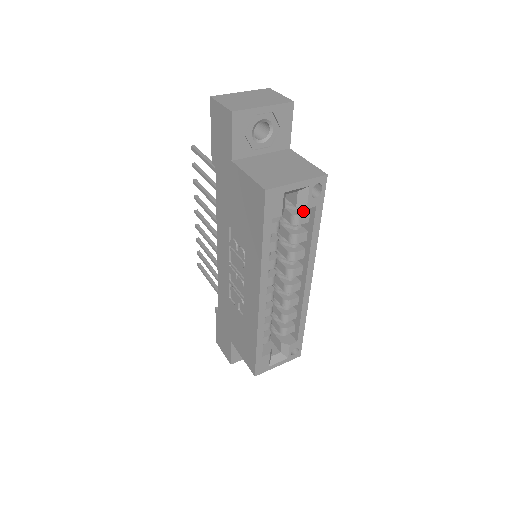
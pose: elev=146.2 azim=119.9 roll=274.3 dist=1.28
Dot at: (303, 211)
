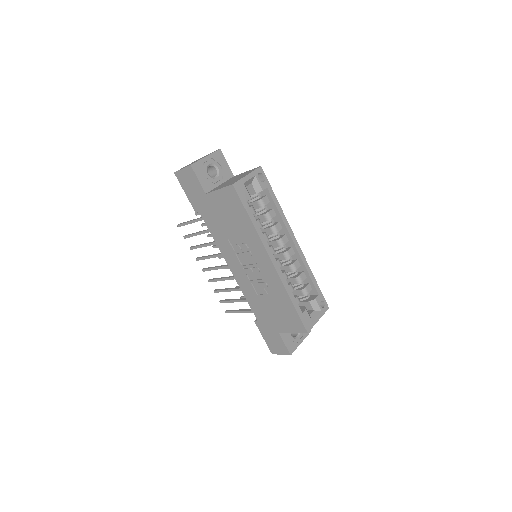
Dot at: (262, 197)
